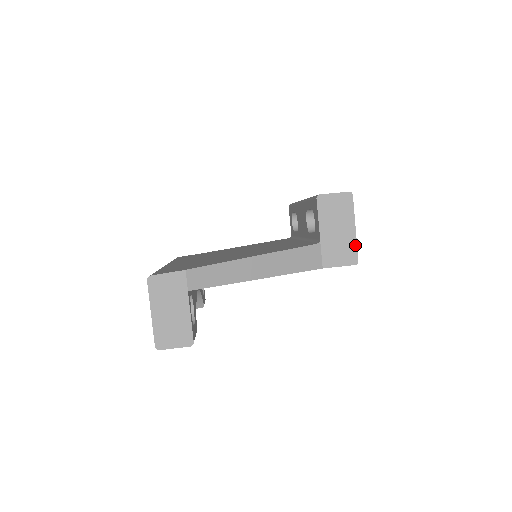
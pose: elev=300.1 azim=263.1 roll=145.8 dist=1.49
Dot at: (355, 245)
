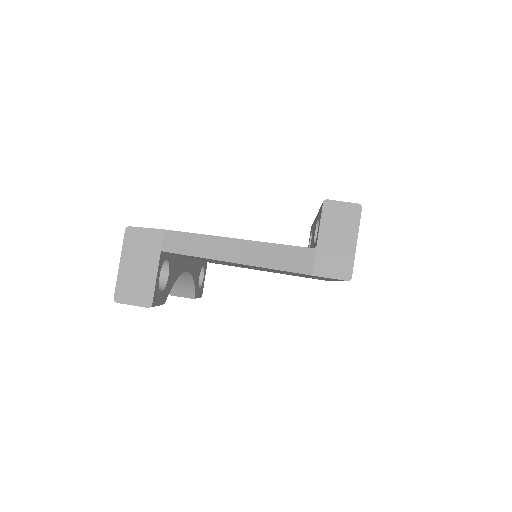
Dot at: (352, 260)
